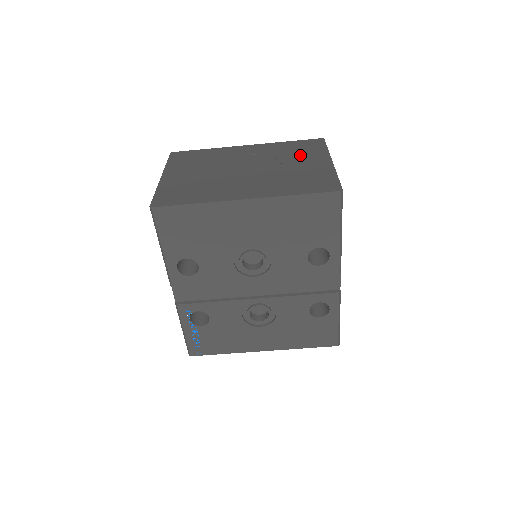
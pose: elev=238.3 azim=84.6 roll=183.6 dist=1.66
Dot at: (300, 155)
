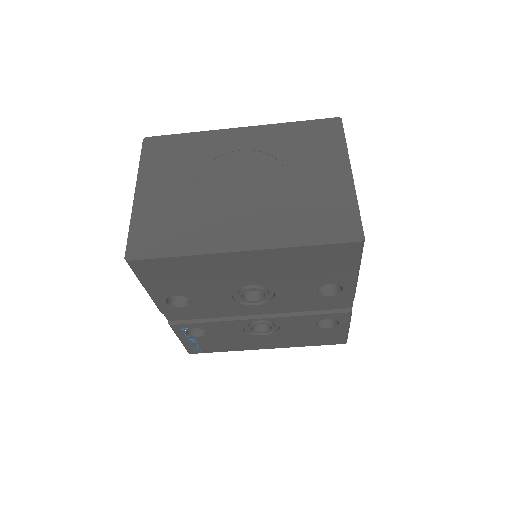
Dot at: (310, 156)
